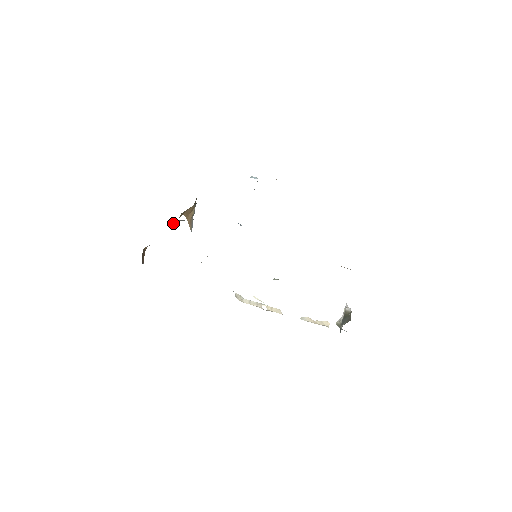
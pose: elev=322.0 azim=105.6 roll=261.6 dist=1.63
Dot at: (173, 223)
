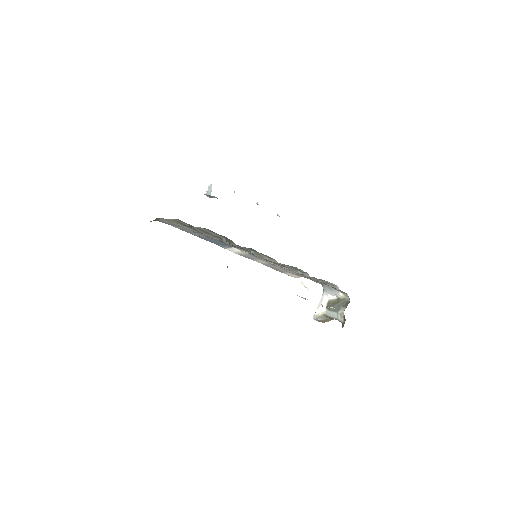
Dot at: occluded
